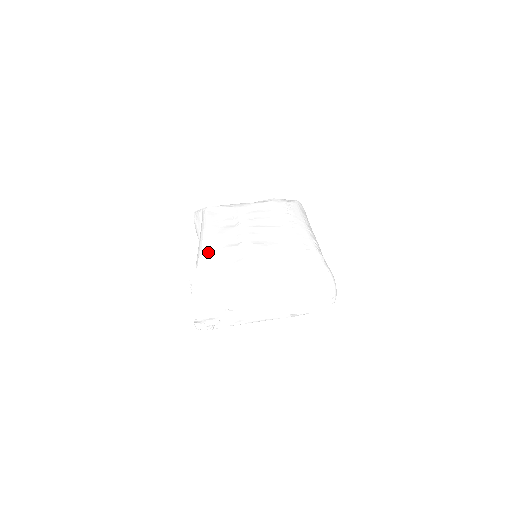
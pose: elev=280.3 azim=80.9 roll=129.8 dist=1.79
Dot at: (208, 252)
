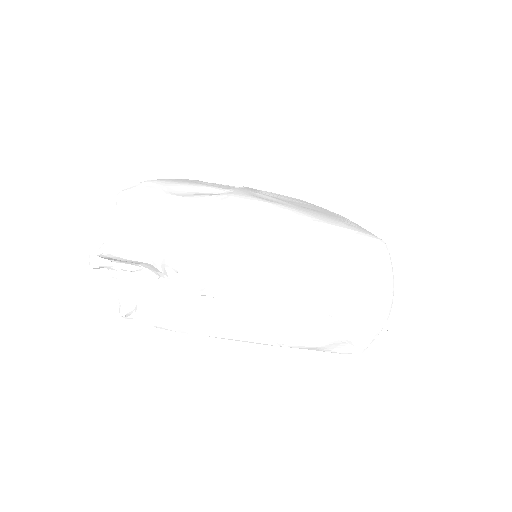
Dot at: (176, 179)
